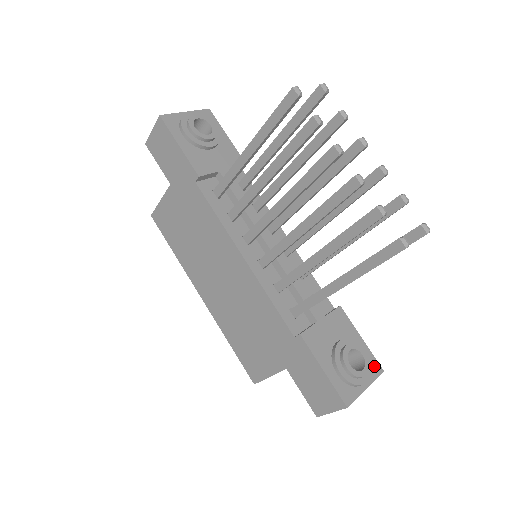
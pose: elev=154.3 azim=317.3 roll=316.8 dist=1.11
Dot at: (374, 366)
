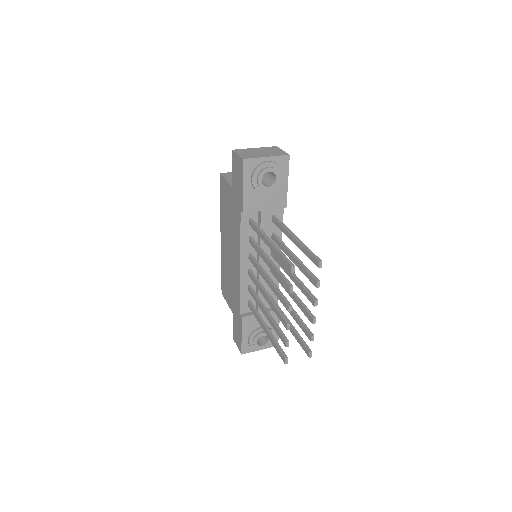
Dot at: occluded
